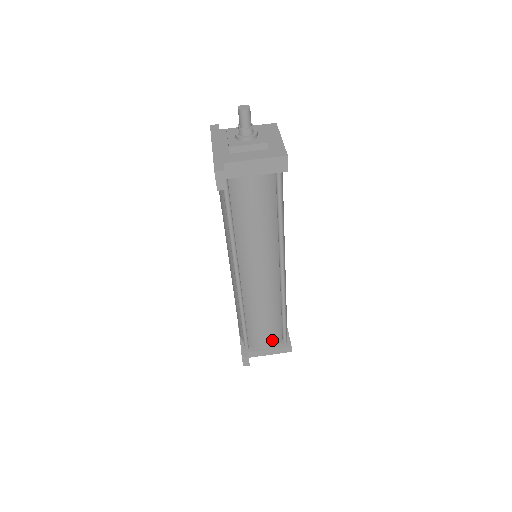
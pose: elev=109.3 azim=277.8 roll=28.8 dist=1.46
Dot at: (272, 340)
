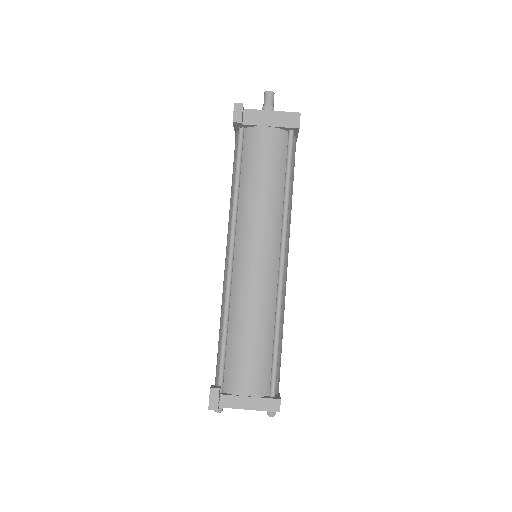
Dot at: (256, 379)
